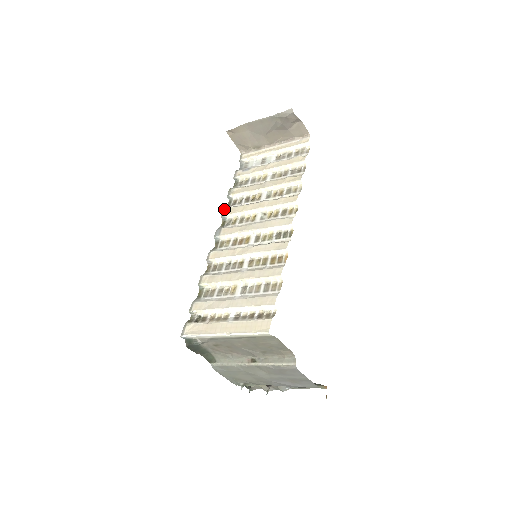
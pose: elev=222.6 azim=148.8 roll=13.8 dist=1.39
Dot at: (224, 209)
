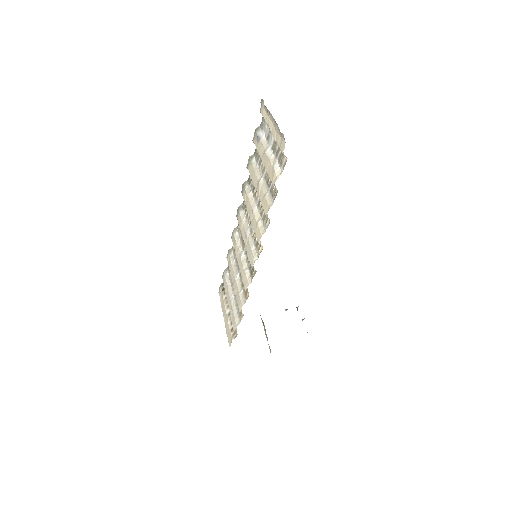
Dot at: (243, 186)
